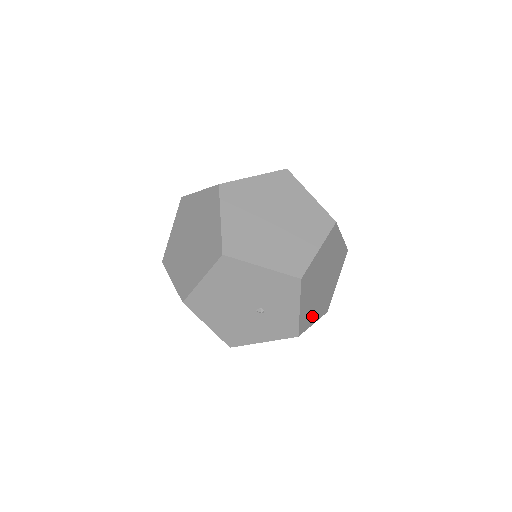
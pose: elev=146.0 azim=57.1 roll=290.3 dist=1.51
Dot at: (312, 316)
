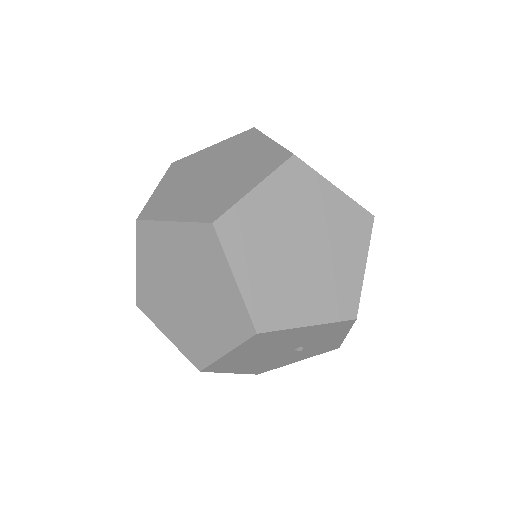
Dot at: occluded
